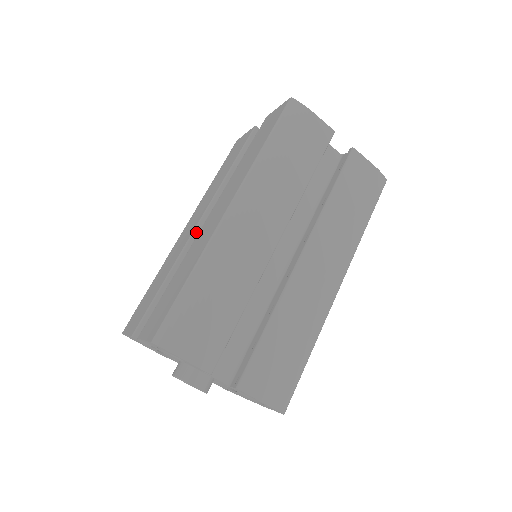
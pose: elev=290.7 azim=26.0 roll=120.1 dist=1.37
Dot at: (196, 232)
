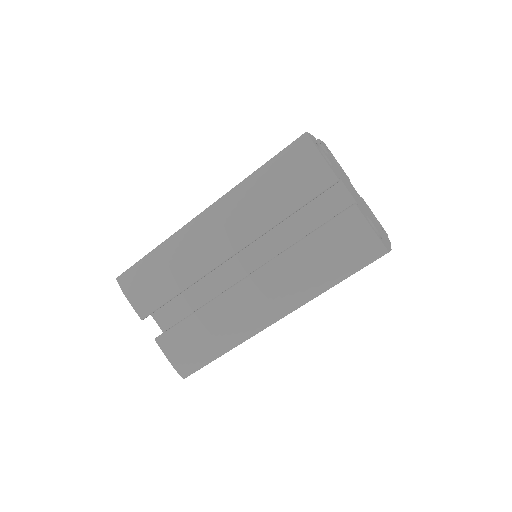
Dot at: occluded
